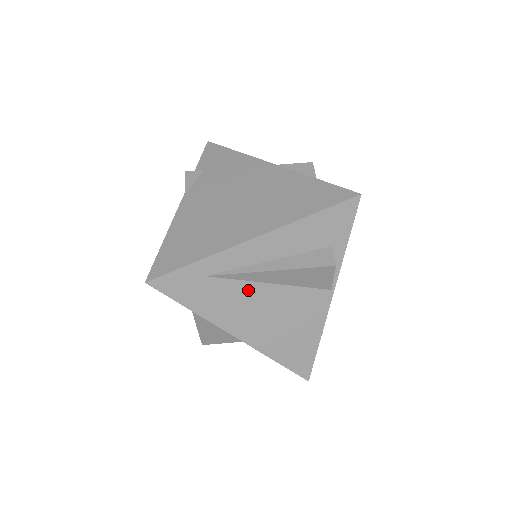
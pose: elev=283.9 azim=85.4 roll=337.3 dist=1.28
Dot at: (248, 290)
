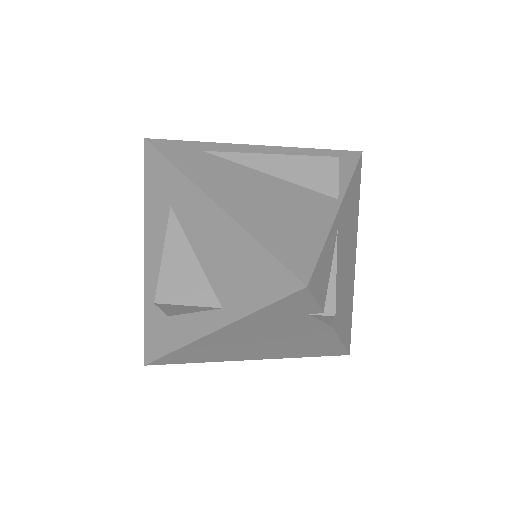
Dot at: (243, 172)
